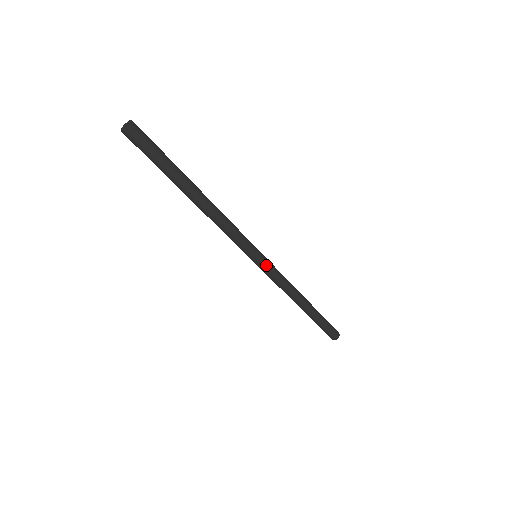
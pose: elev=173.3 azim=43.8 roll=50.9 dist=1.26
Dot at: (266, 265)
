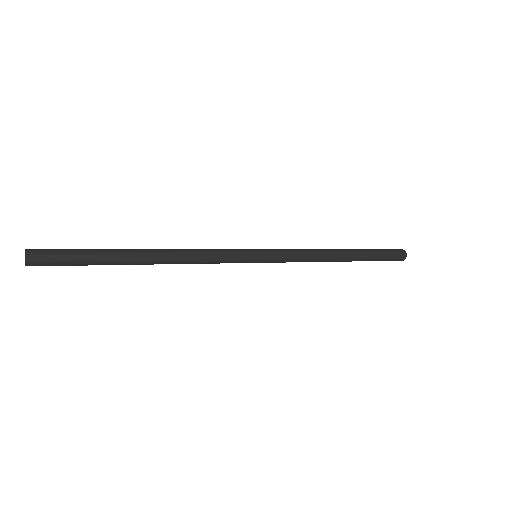
Dot at: (272, 258)
